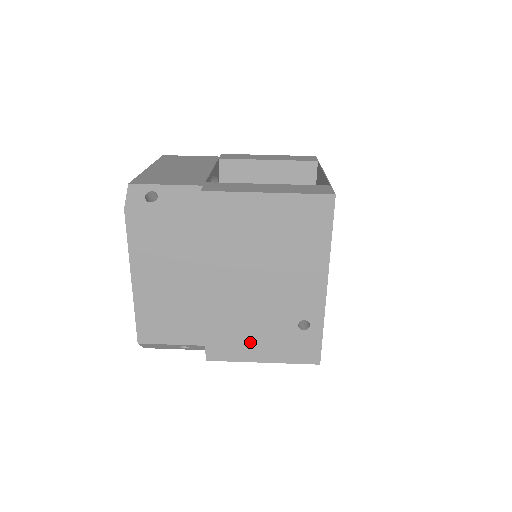
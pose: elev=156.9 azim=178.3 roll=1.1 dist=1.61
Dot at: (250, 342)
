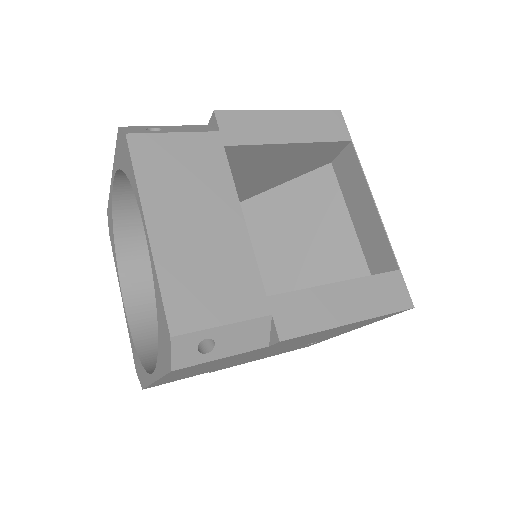
Dot at: occluded
